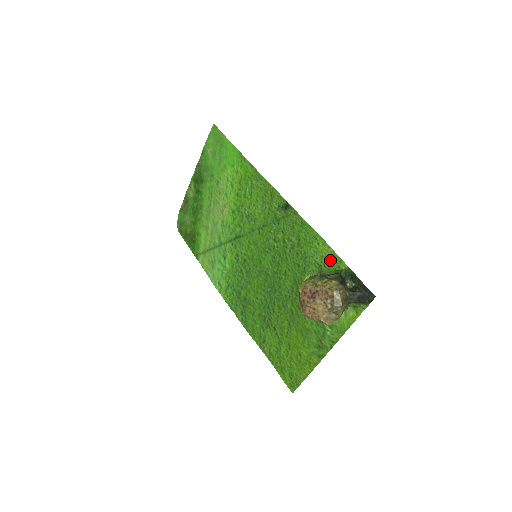
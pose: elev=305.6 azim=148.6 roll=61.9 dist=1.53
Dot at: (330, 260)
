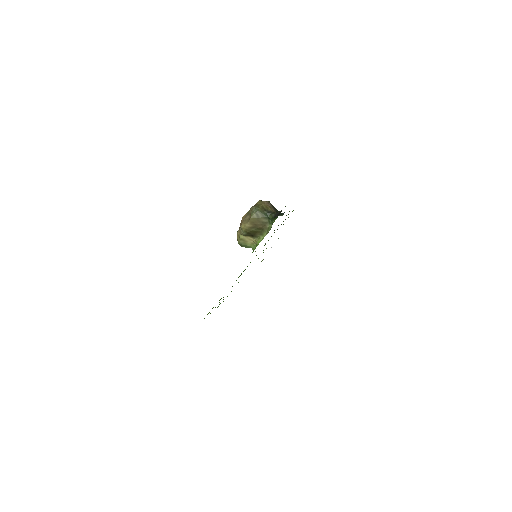
Dot at: occluded
